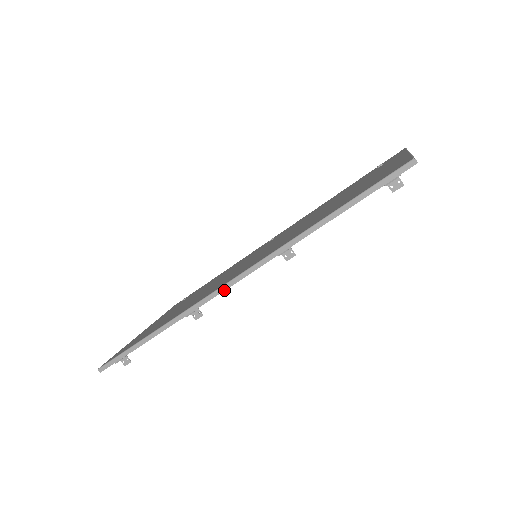
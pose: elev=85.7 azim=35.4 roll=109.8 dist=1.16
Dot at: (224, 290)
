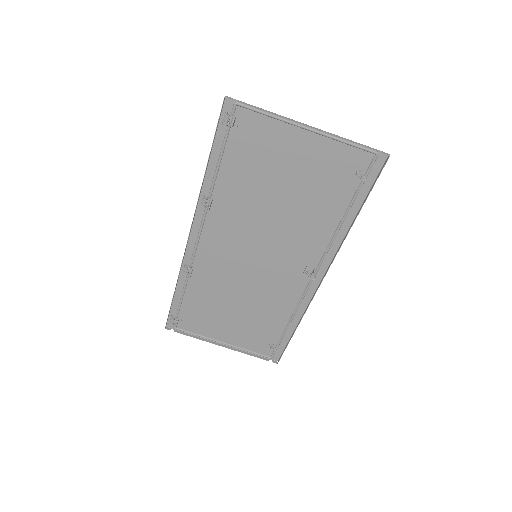
Dot at: (188, 240)
